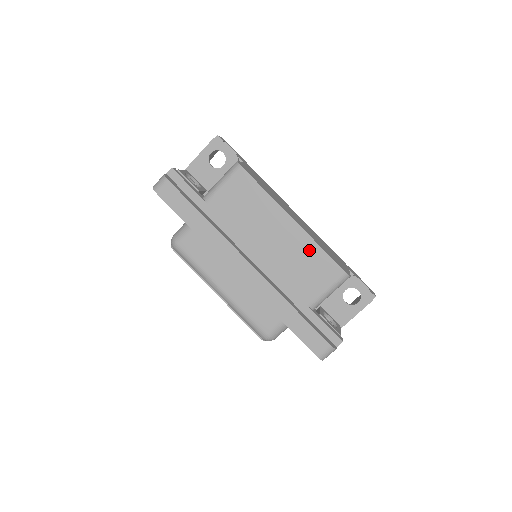
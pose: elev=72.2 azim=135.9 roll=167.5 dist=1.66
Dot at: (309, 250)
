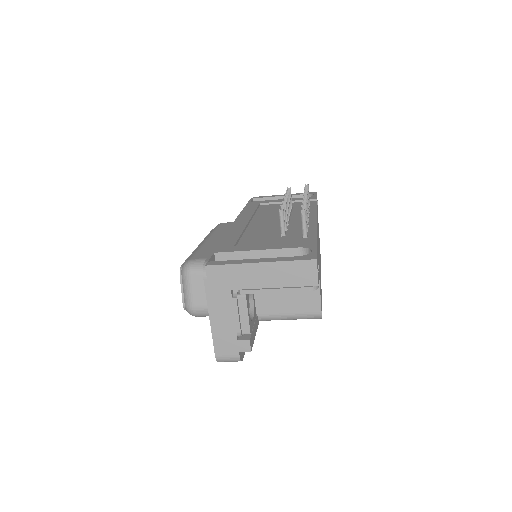
Dot at: occluded
